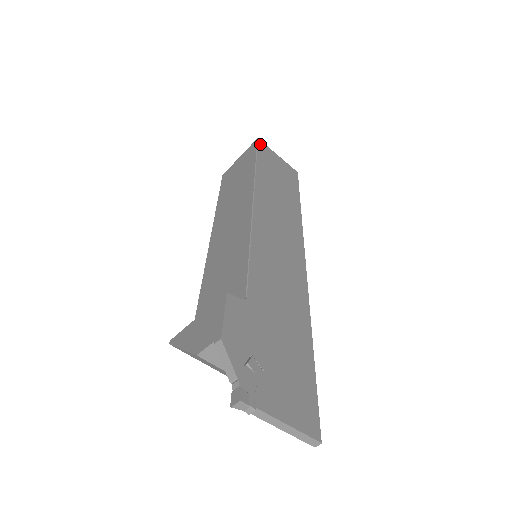
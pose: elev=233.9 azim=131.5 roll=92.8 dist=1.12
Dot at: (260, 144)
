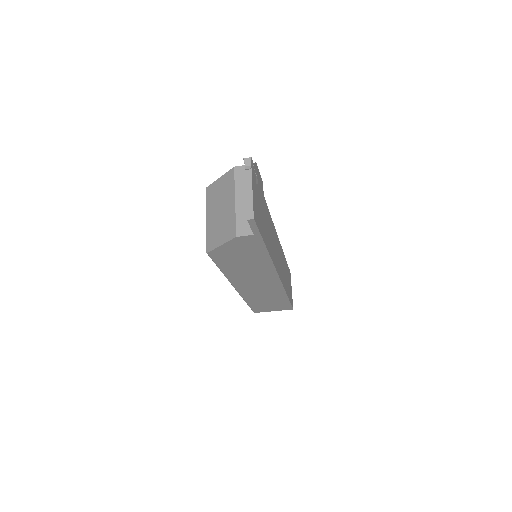
Dot at: occluded
